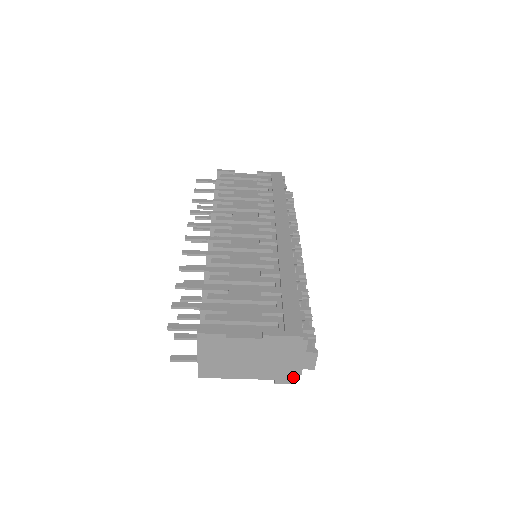
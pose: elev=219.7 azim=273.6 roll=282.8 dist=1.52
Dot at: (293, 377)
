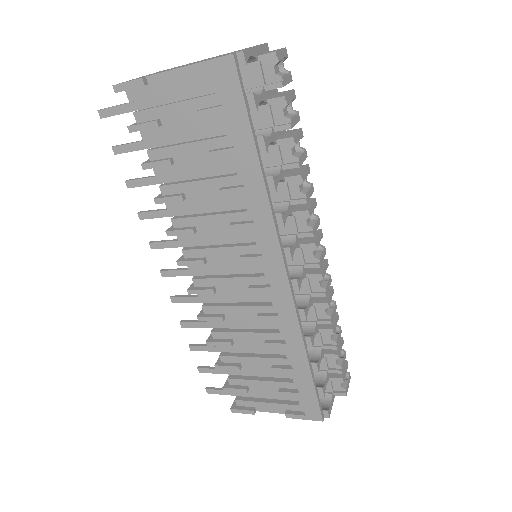
Dot at: occluded
